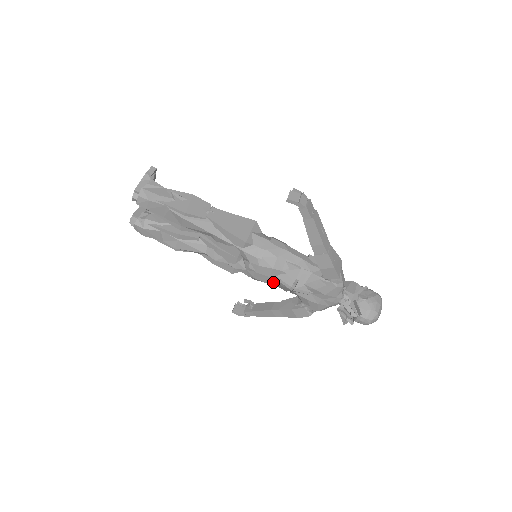
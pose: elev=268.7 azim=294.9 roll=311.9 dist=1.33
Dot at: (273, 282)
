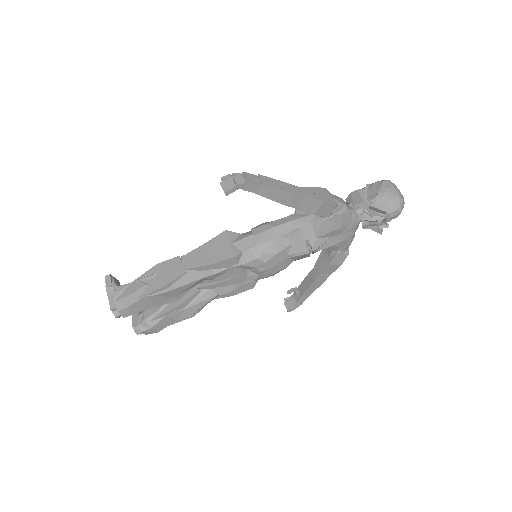
Dot at: (291, 261)
